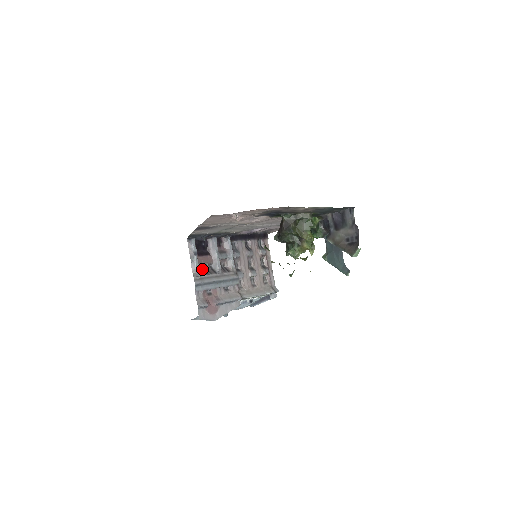
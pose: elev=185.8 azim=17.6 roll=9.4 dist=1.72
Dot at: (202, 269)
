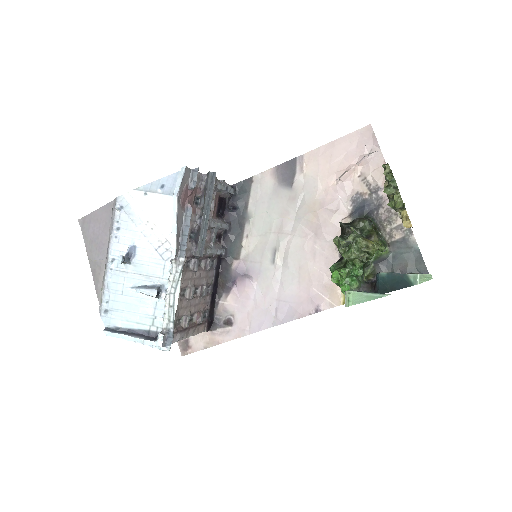
Dot at: occluded
